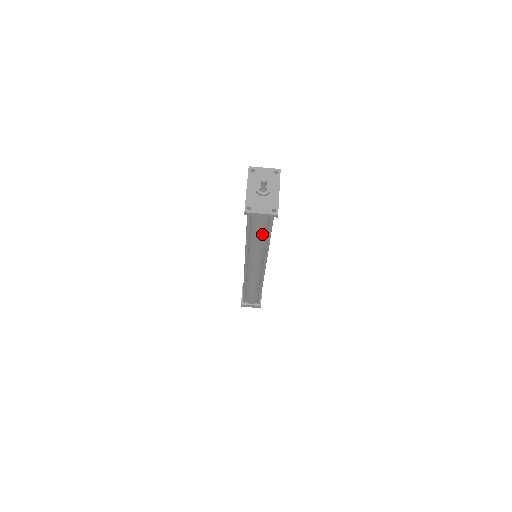
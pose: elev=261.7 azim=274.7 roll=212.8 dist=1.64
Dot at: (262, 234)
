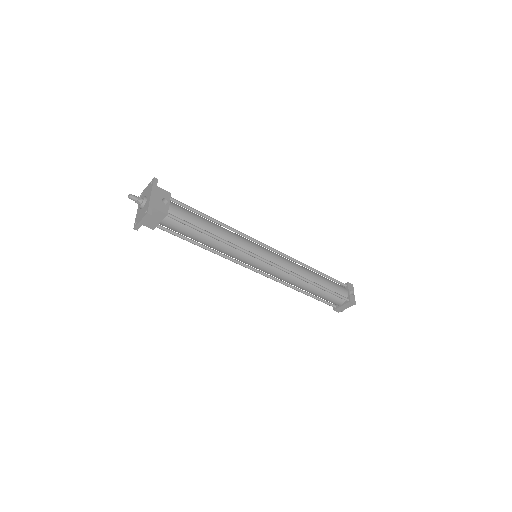
Dot at: (198, 235)
